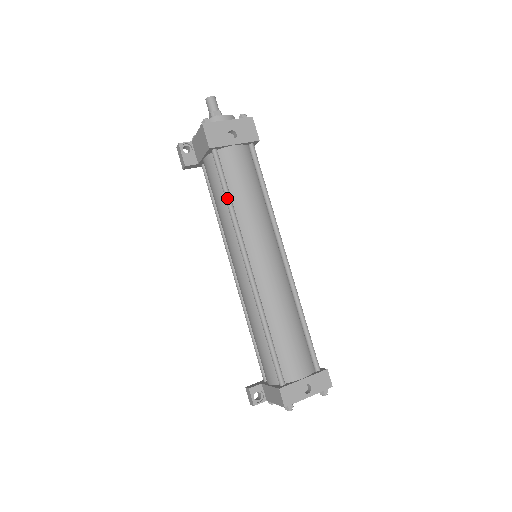
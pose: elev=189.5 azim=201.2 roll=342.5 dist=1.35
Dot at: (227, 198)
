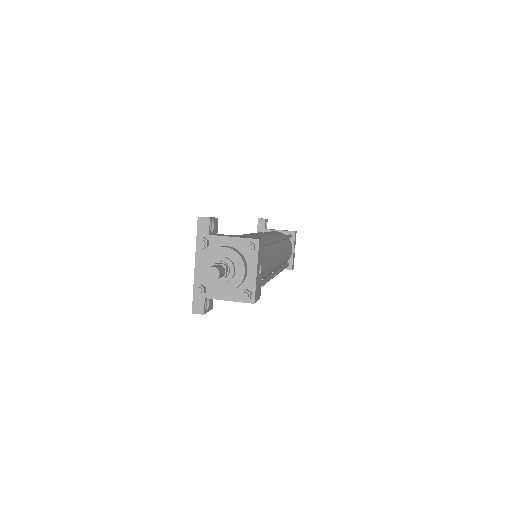
Dot at: occluded
